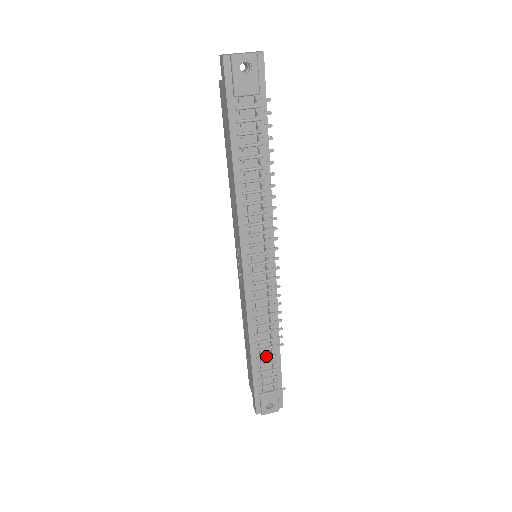
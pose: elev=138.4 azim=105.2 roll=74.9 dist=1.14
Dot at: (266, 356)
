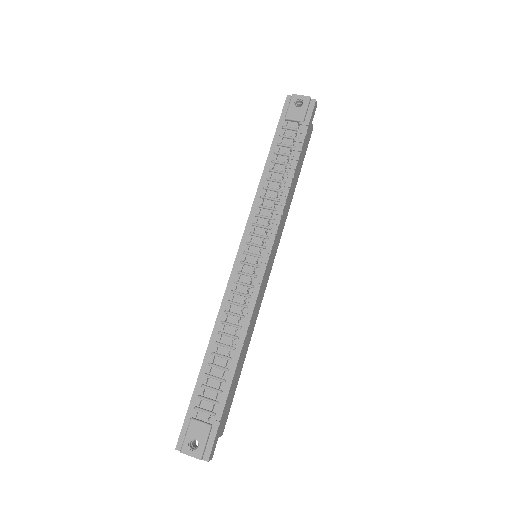
Dot at: (219, 366)
